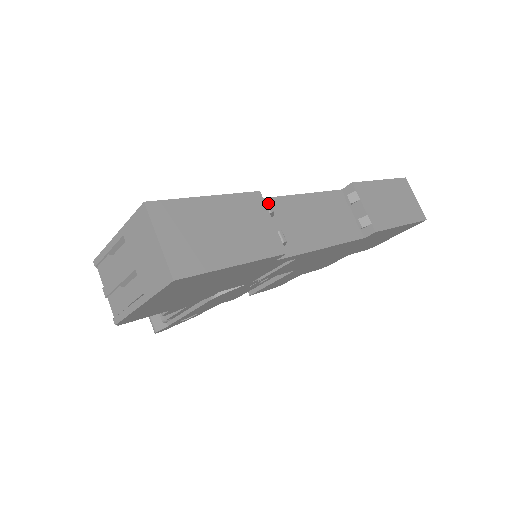
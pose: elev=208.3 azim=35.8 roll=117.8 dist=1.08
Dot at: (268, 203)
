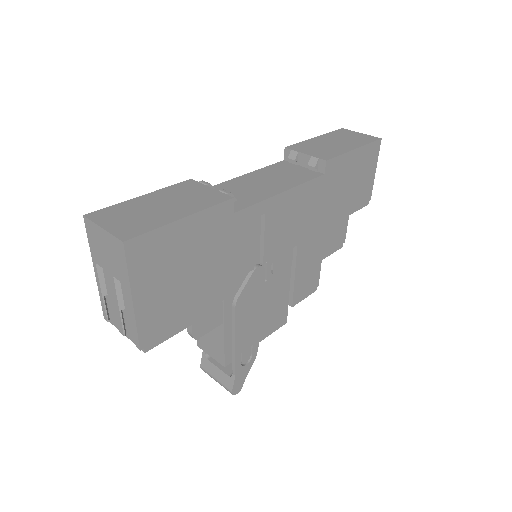
Dot at: (202, 181)
